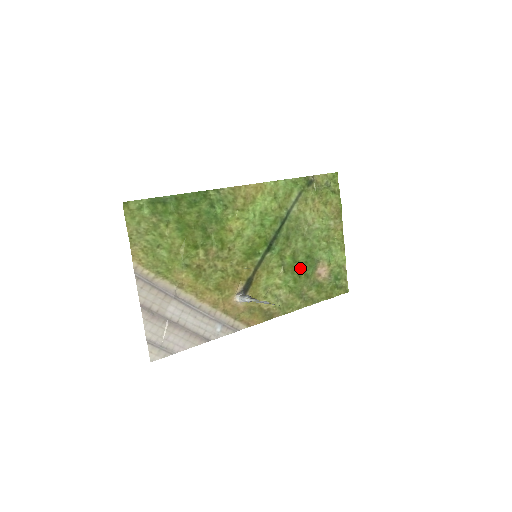
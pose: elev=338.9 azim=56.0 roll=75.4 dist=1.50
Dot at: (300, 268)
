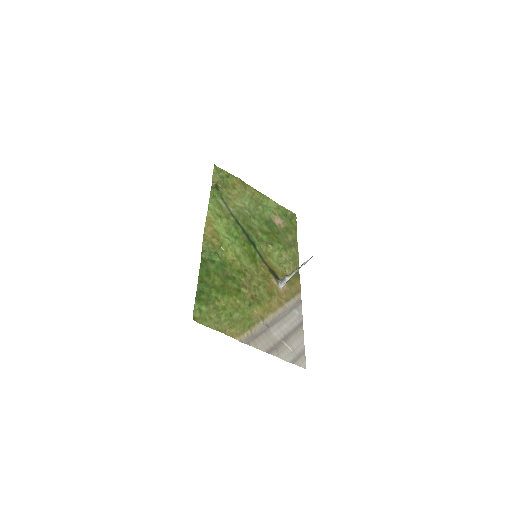
Dot at: (272, 234)
